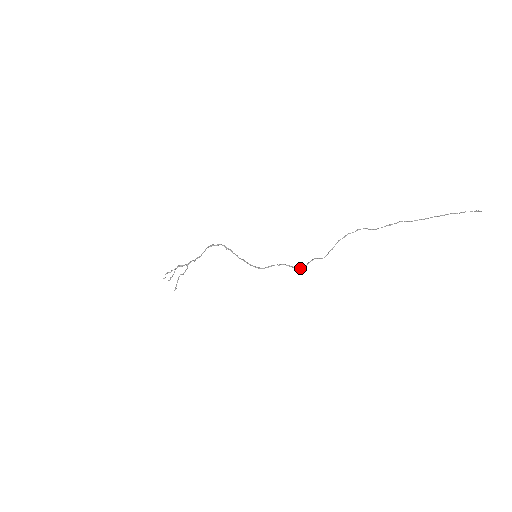
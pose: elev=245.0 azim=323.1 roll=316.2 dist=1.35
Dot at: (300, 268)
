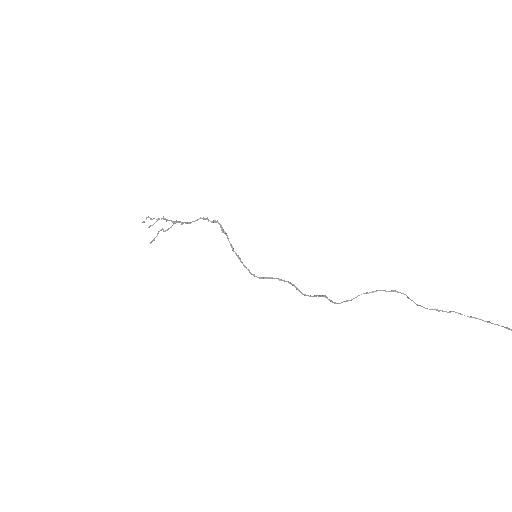
Dot at: (304, 295)
